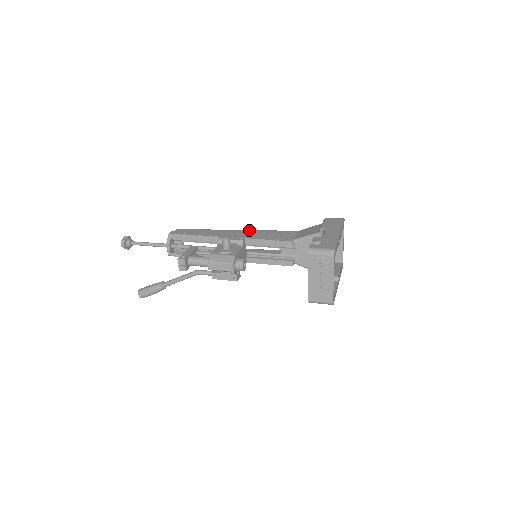
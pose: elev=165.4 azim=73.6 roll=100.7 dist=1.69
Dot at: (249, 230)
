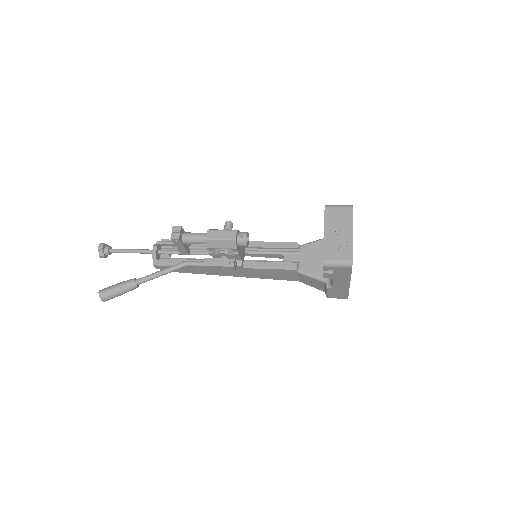
Dot at: occluded
